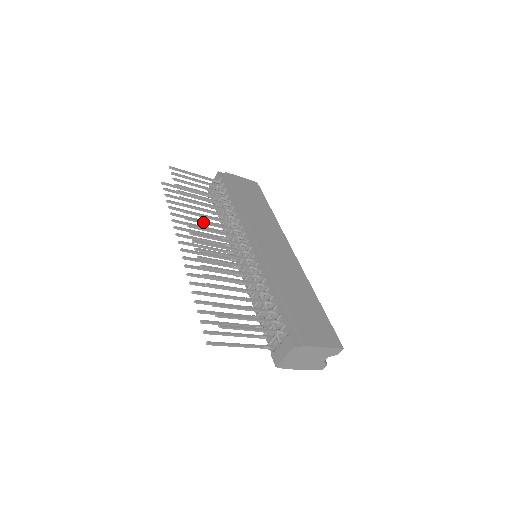
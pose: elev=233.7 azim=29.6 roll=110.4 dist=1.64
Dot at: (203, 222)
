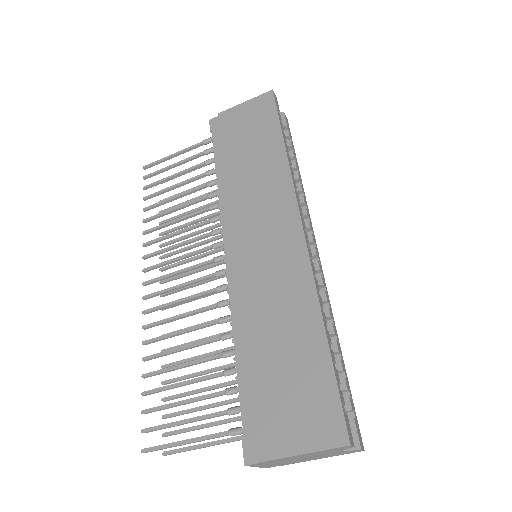
Dot at: (165, 250)
